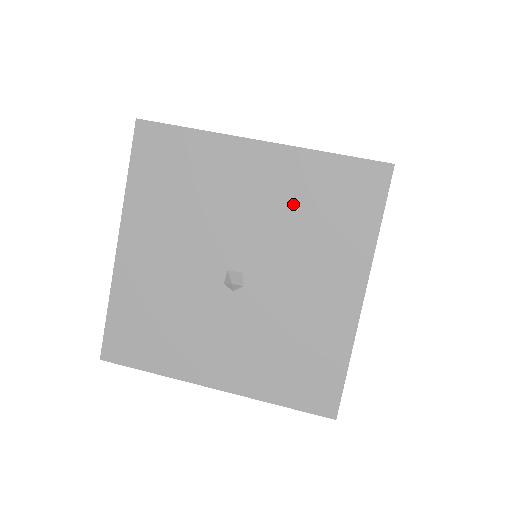
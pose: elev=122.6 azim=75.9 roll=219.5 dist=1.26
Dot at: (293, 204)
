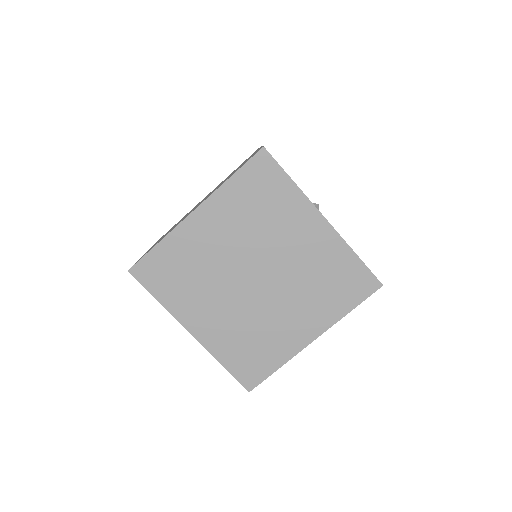
Dot at: occluded
